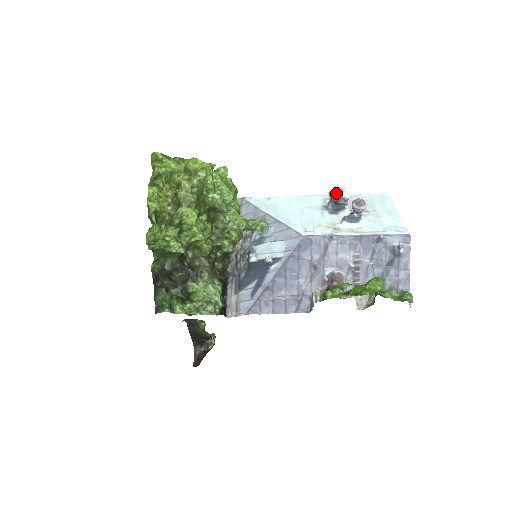
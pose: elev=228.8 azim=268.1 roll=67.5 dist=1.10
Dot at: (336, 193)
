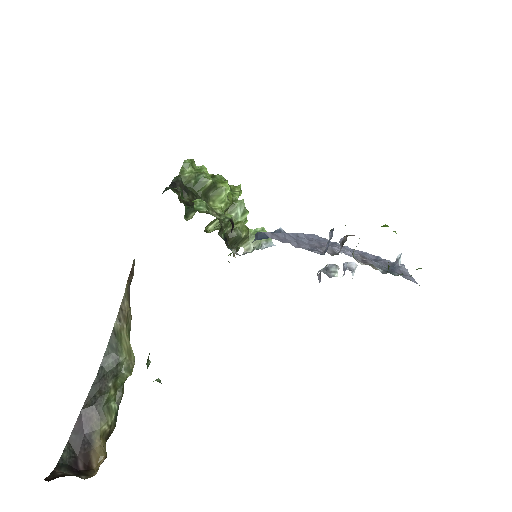
Dot at: (327, 264)
